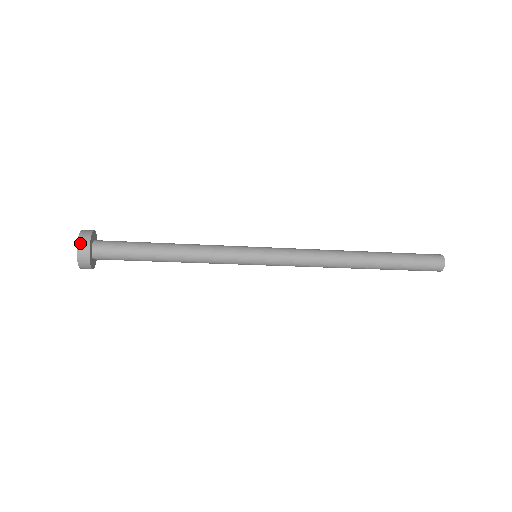
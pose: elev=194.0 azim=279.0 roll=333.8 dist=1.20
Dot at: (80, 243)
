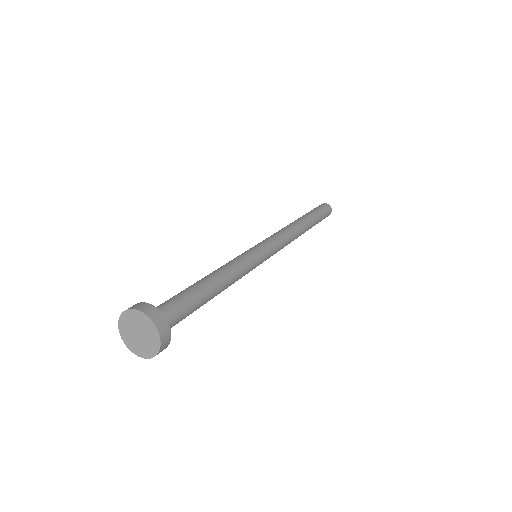
Dot at: (160, 328)
